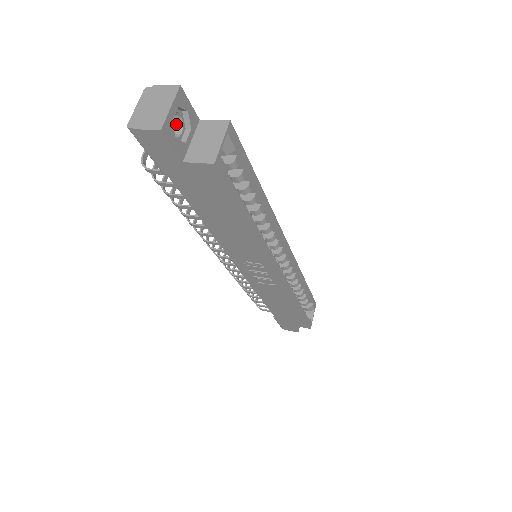
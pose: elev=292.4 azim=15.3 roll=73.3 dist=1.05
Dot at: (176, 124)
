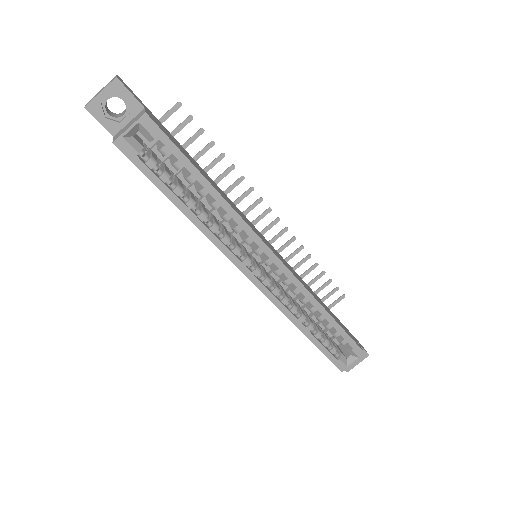
Dot at: (126, 107)
